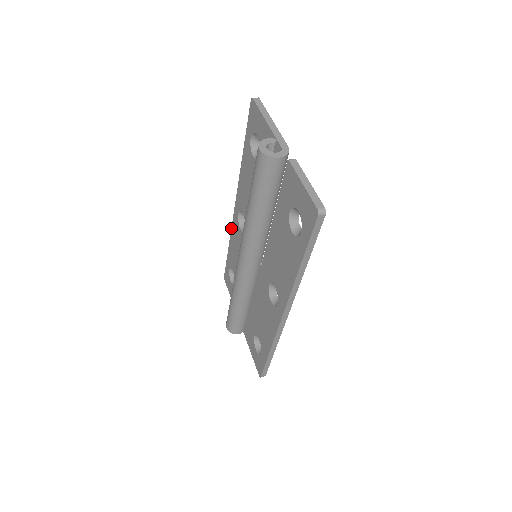
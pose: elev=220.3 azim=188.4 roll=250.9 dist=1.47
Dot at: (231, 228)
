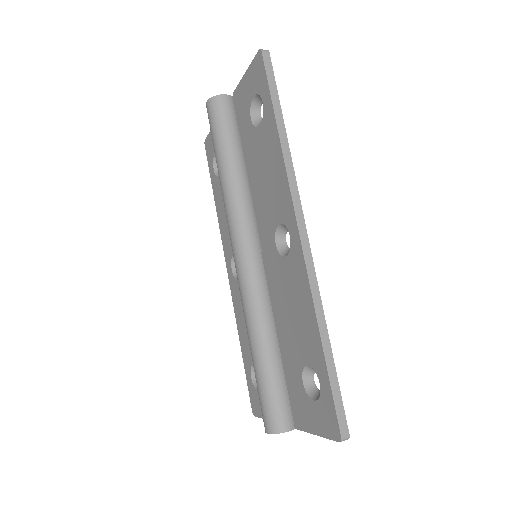
Dot at: occluded
